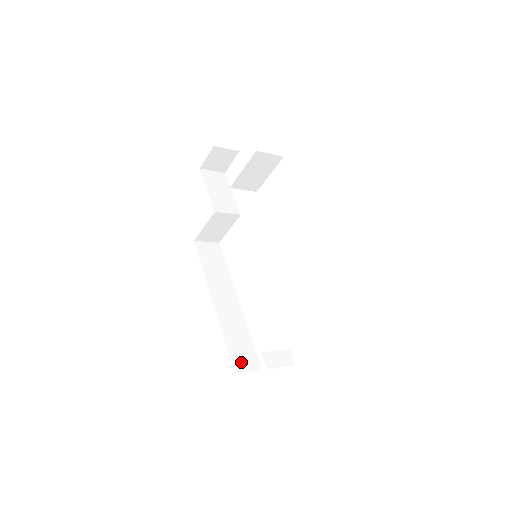
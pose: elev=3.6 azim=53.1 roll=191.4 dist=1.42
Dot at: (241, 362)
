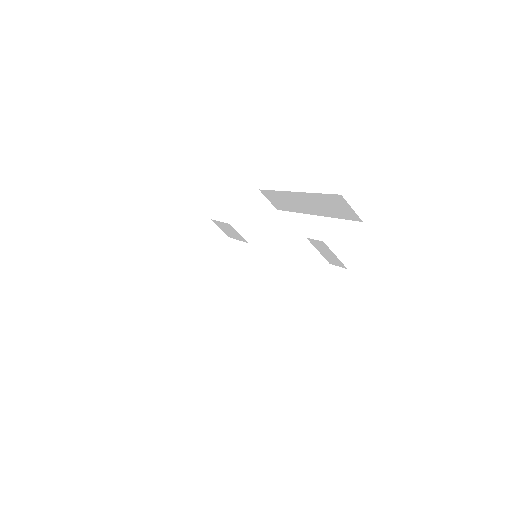
Dot at: occluded
